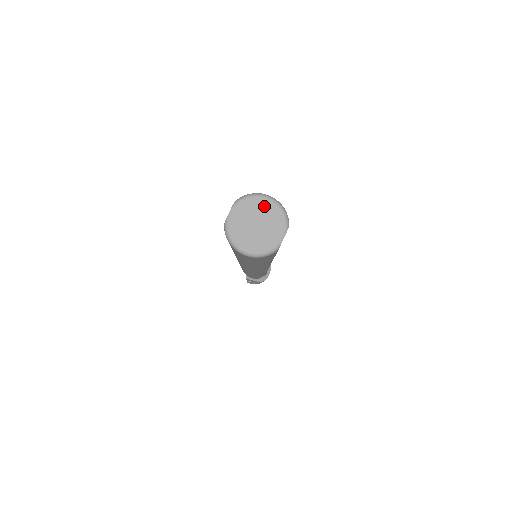
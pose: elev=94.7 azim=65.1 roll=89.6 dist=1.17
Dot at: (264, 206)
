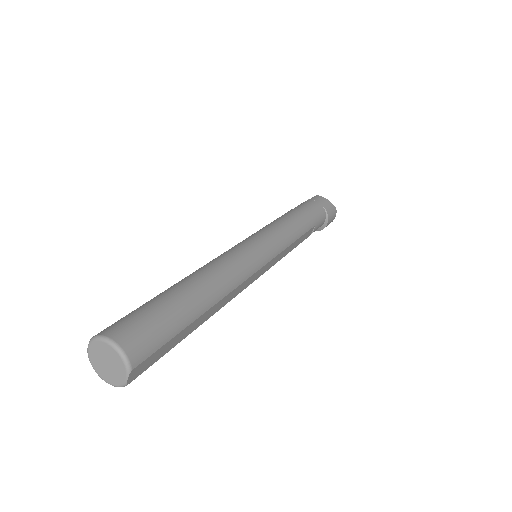
Dot at: (109, 351)
